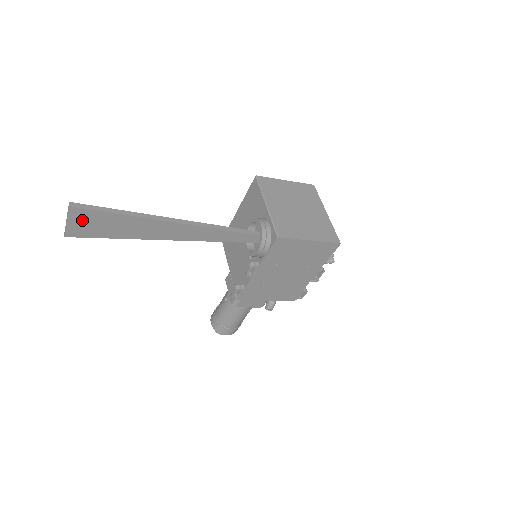
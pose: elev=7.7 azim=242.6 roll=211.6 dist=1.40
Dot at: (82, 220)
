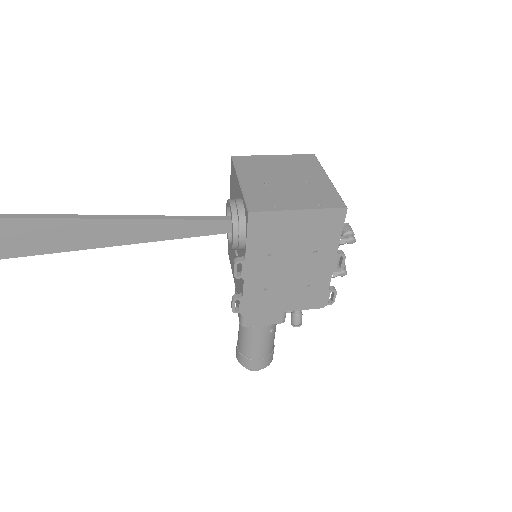
Dot at: (3, 234)
